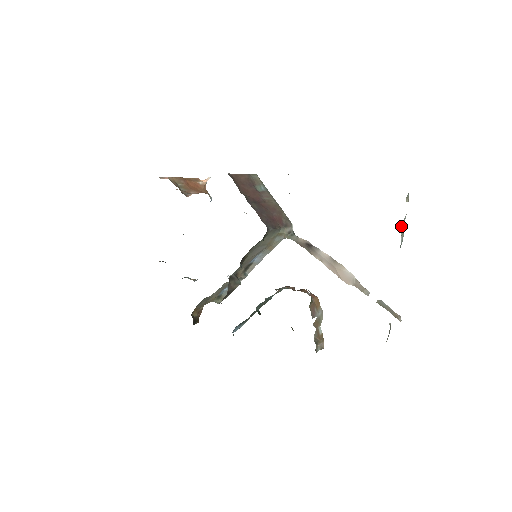
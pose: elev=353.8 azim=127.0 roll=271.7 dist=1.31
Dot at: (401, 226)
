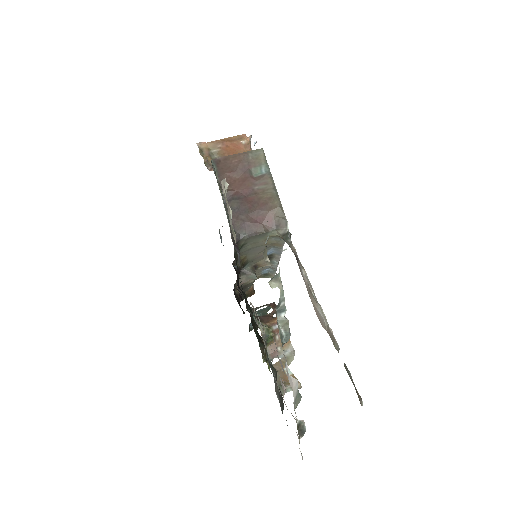
Dot at: (281, 314)
